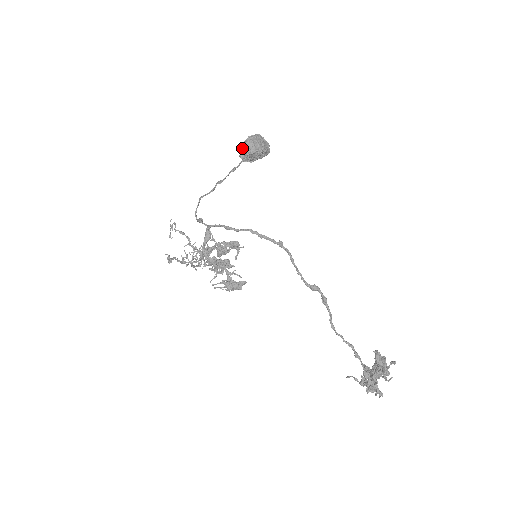
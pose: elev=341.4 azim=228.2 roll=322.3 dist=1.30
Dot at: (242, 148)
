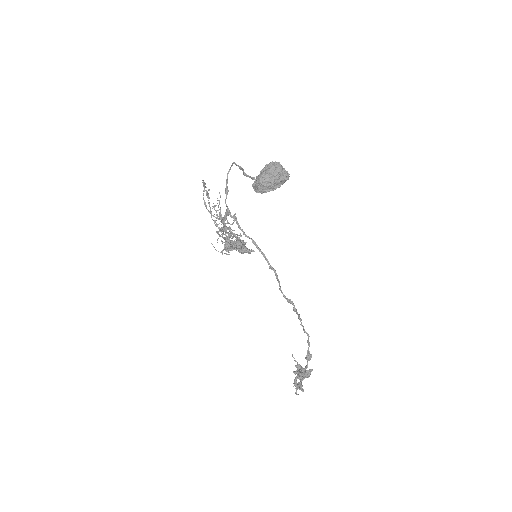
Dot at: (256, 179)
